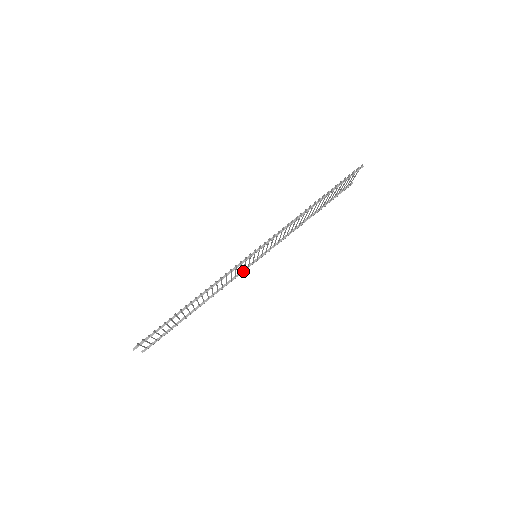
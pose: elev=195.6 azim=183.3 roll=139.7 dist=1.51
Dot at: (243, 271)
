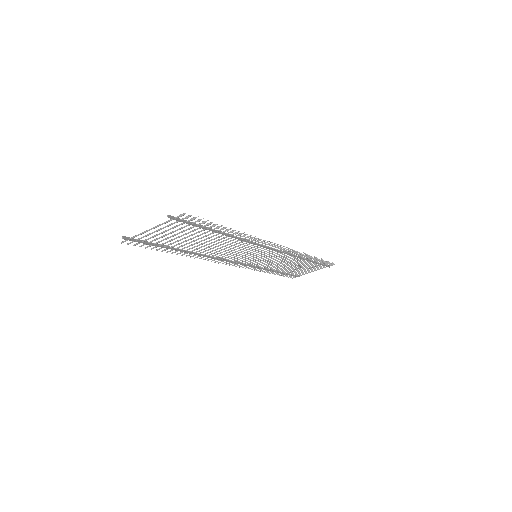
Dot at: (228, 261)
